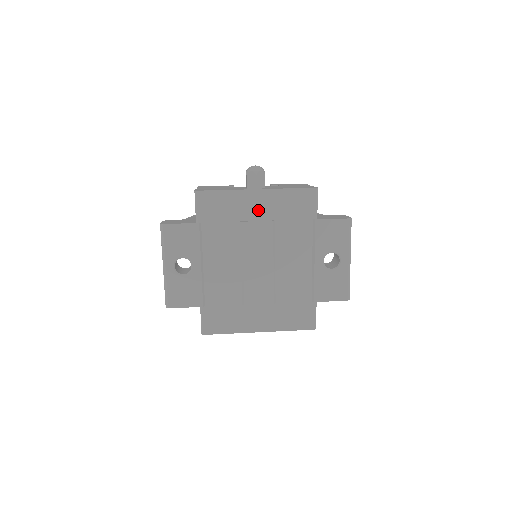
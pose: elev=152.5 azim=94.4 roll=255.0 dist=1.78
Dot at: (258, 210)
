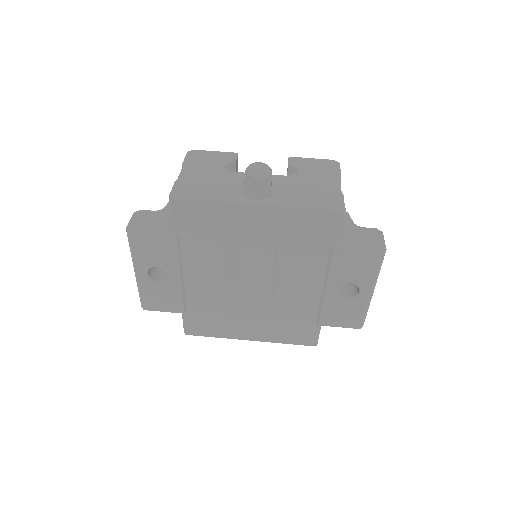
Dot at: (256, 228)
